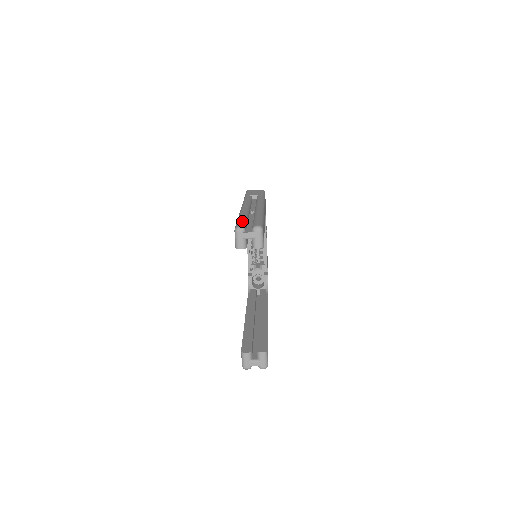
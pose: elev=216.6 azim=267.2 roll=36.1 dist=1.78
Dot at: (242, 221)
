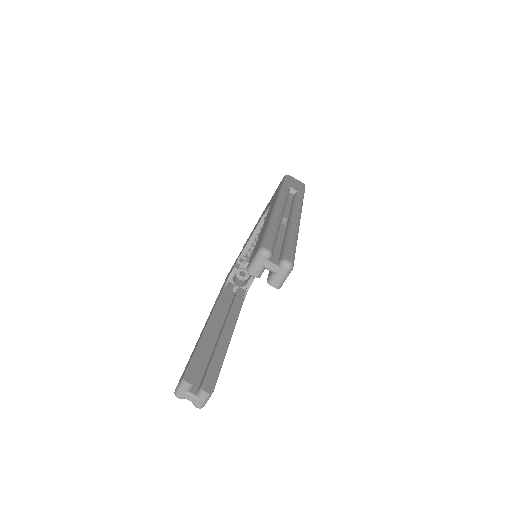
Dot at: (272, 239)
